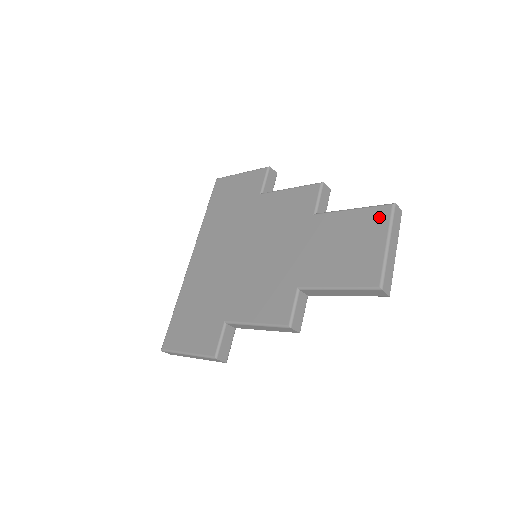
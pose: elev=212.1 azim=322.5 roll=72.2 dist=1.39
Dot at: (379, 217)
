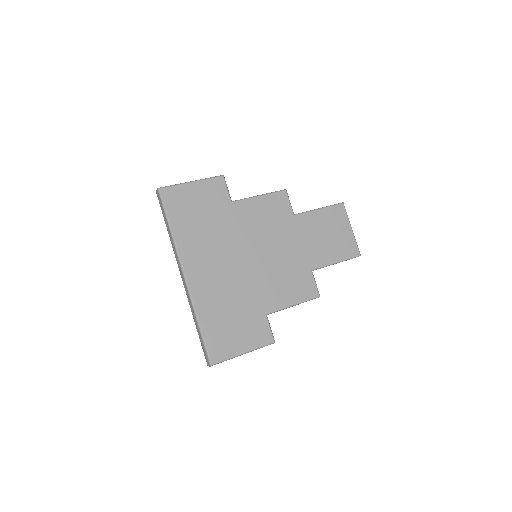
Dot at: (340, 212)
